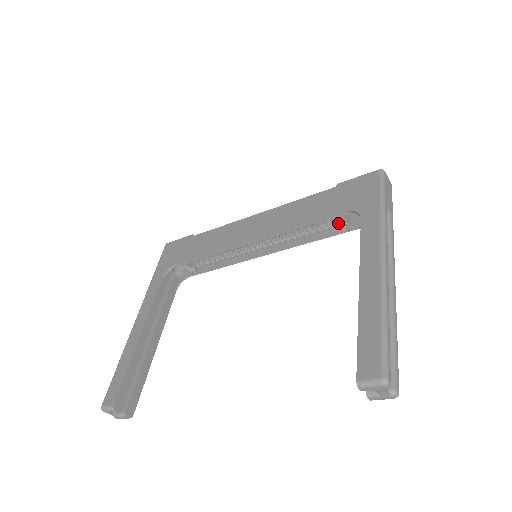
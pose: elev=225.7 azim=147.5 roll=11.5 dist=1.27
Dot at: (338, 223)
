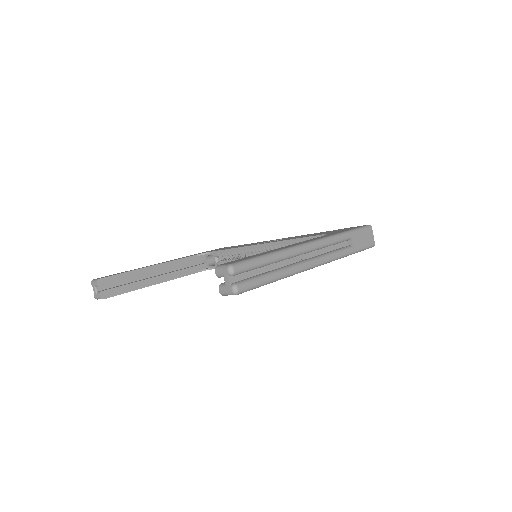
Dot at: occluded
